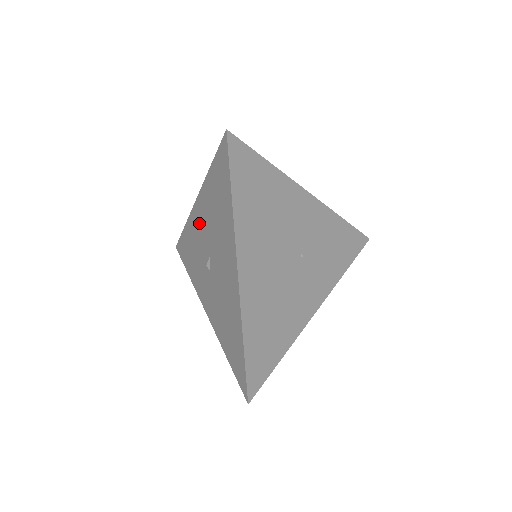
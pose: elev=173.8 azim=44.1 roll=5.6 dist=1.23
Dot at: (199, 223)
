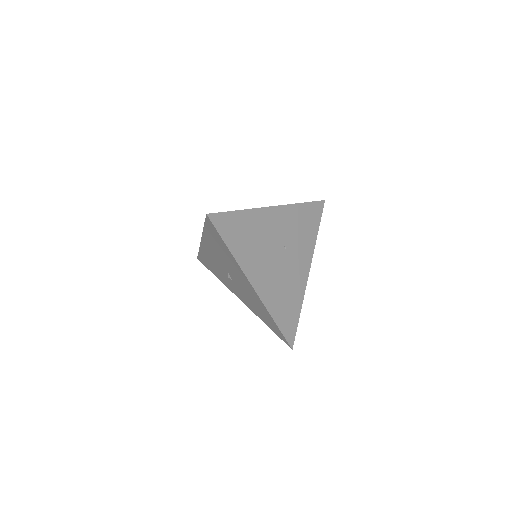
Dot at: (210, 253)
